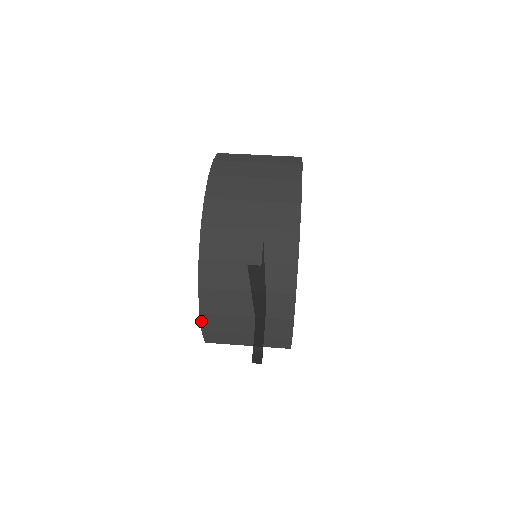
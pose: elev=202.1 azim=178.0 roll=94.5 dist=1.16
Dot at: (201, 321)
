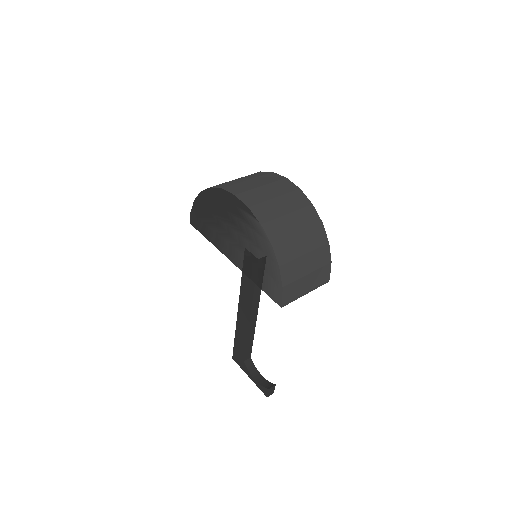
Dot at: (281, 275)
